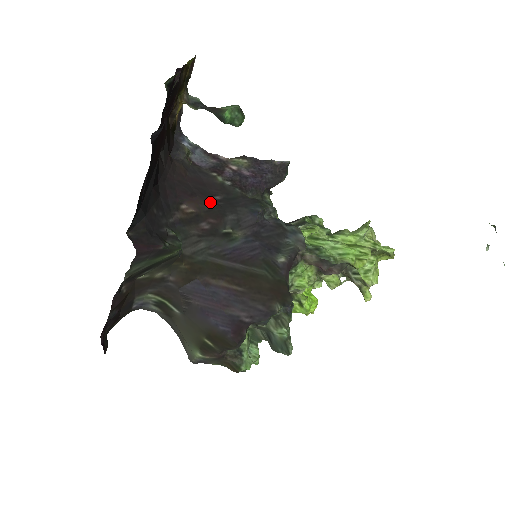
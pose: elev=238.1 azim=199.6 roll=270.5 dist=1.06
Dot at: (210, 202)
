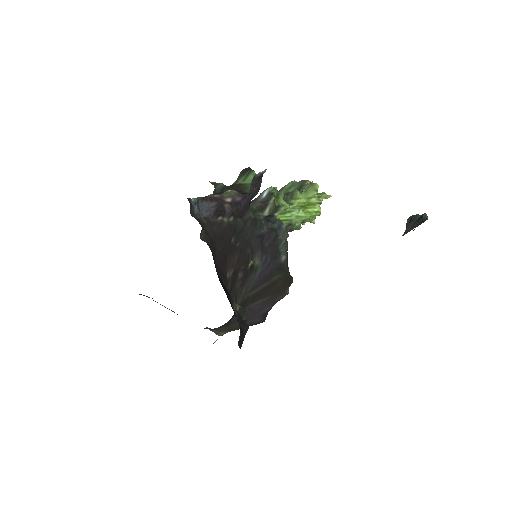
Dot at: (235, 252)
